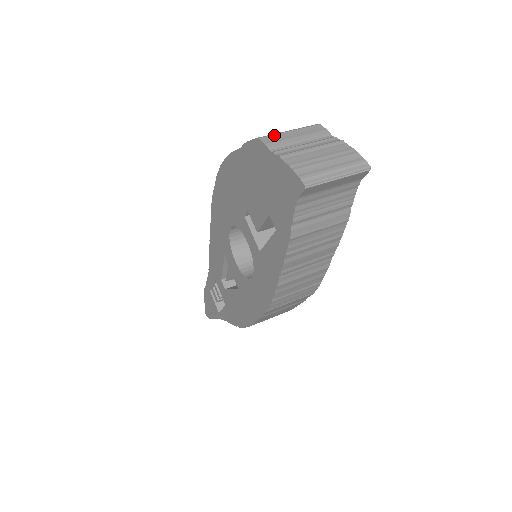
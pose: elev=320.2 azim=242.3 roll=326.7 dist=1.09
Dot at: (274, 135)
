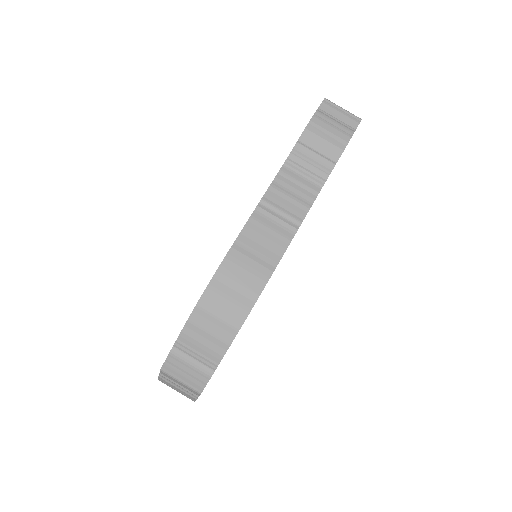
Dot at: (169, 376)
